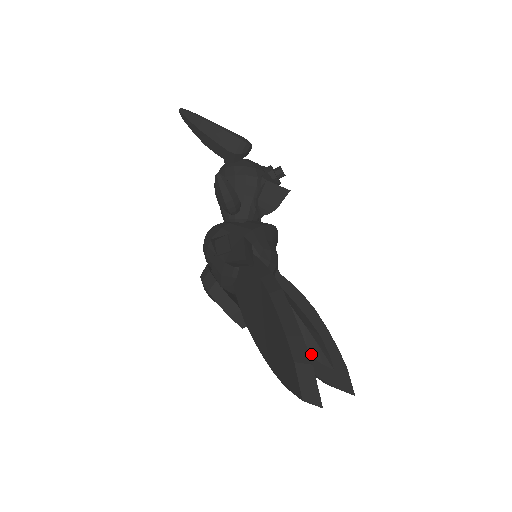
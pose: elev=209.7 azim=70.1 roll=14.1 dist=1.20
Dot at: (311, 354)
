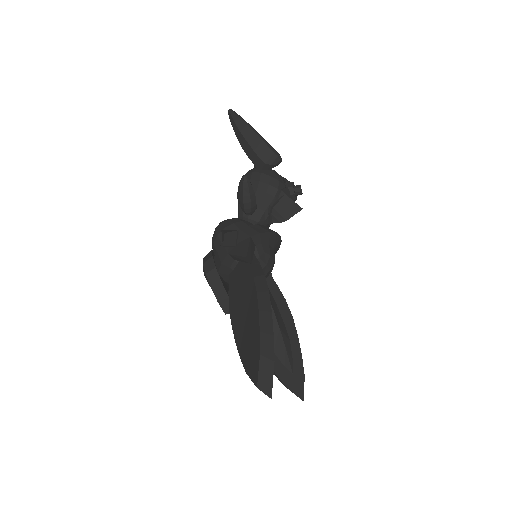
Dot at: (277, 354)
